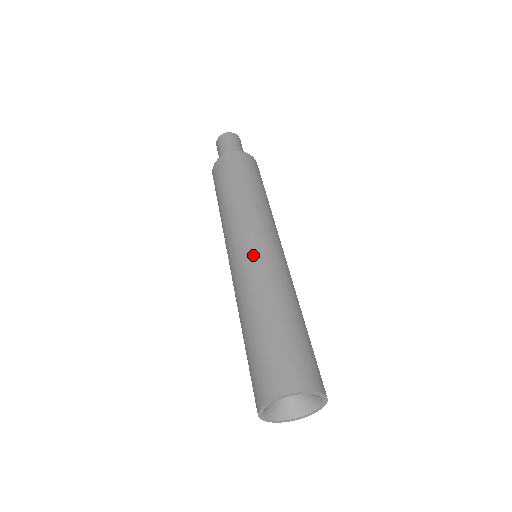
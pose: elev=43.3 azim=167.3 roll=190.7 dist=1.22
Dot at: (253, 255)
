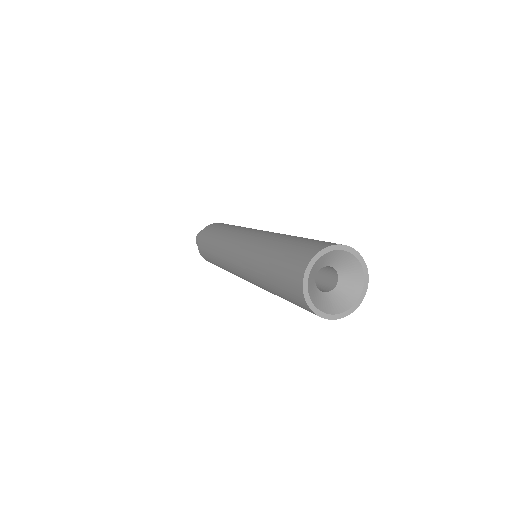
Dot at: (243, 243)
